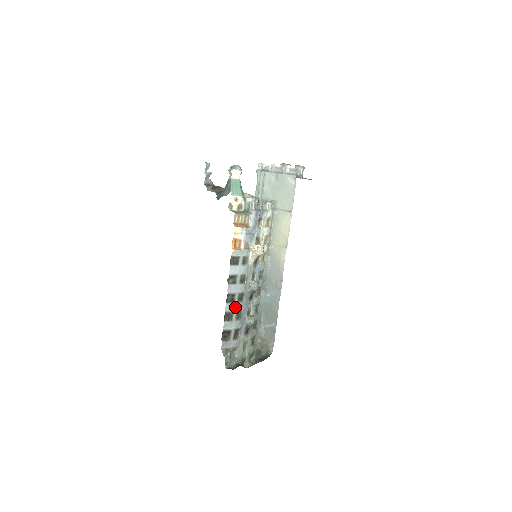
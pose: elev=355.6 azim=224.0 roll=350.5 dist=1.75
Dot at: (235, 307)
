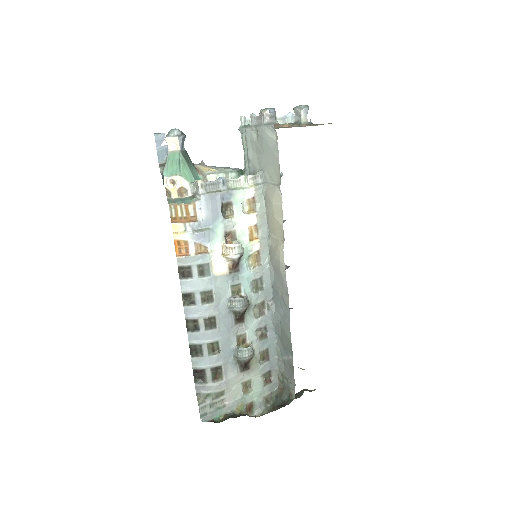
Dot at: (203, 337)
